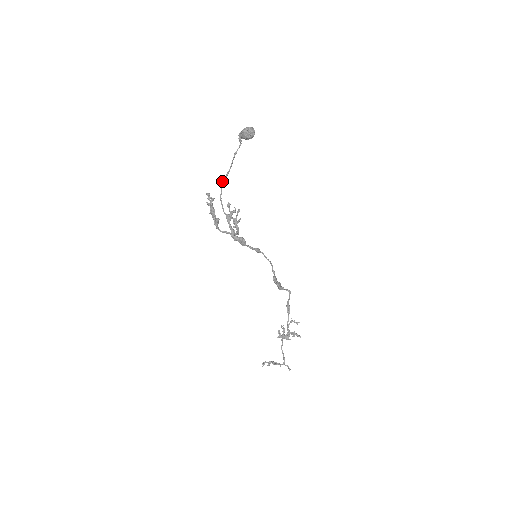
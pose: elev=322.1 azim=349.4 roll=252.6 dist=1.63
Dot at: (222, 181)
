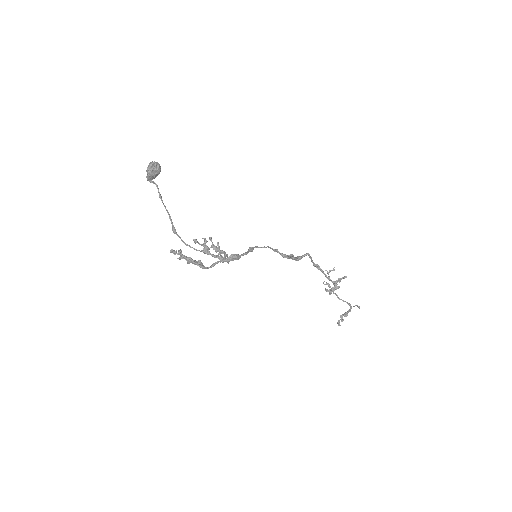
Dot at: (172, 229)
